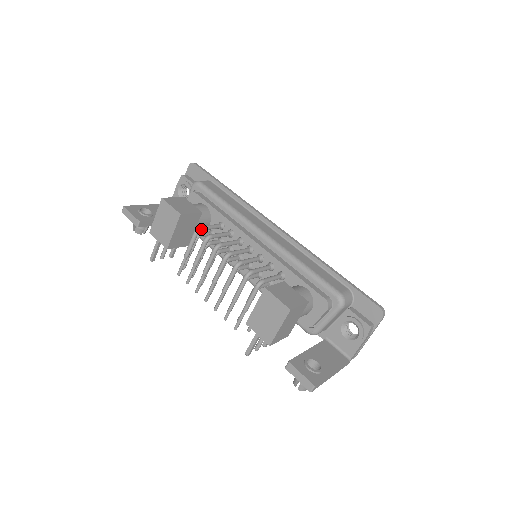
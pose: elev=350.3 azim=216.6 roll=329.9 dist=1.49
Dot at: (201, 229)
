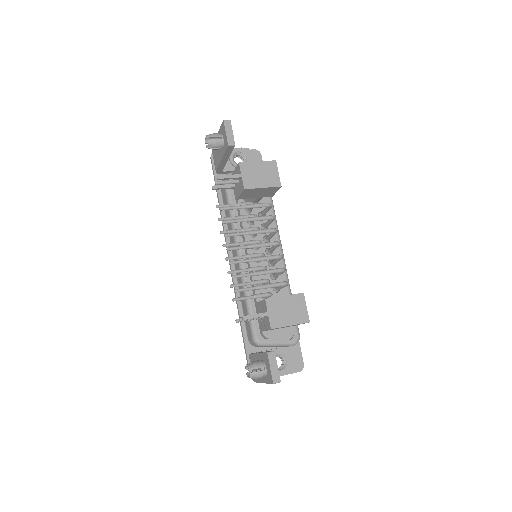
Dot at: (271, 207)
